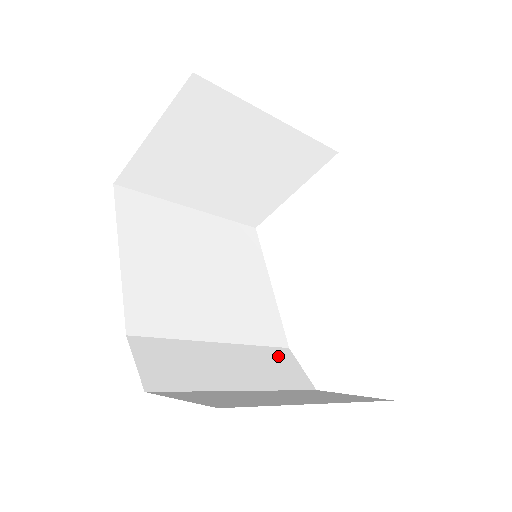
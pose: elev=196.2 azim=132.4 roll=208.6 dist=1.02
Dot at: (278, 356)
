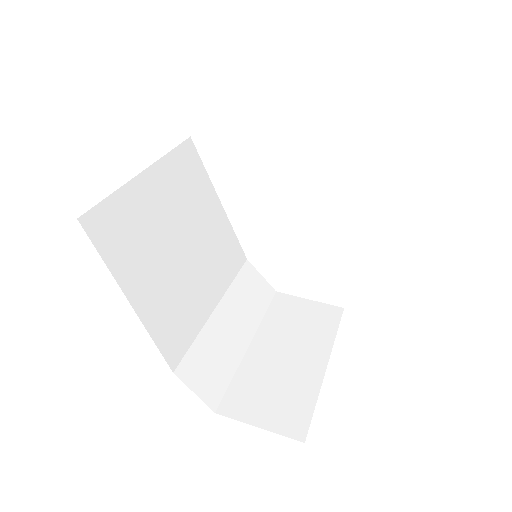
Dot at: (247, 279)
